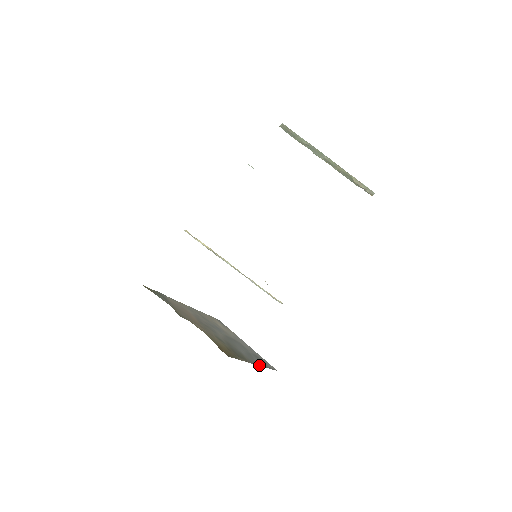
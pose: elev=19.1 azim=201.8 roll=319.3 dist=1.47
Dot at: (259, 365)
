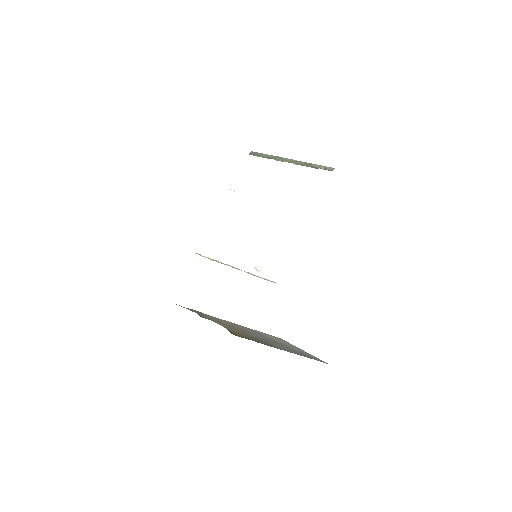
Dot at: occluded
